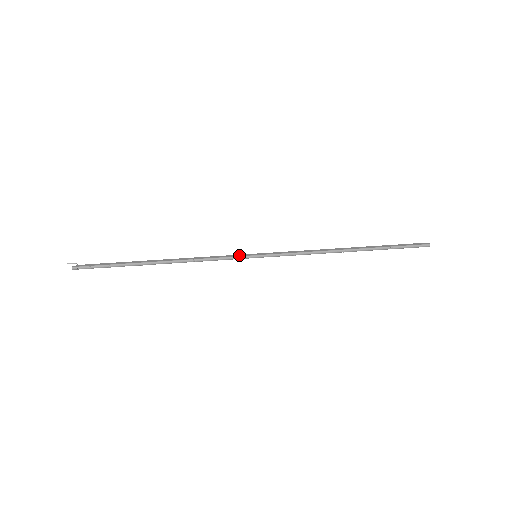
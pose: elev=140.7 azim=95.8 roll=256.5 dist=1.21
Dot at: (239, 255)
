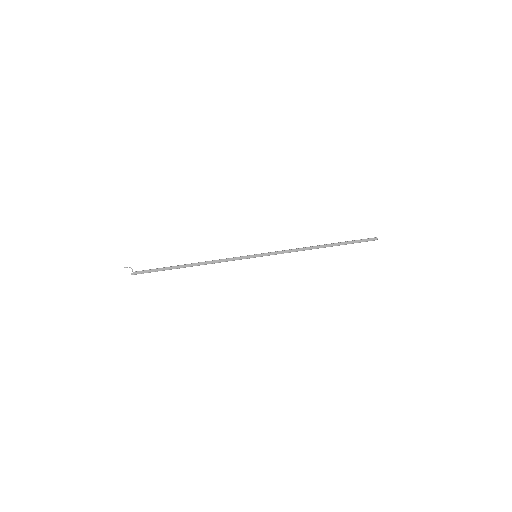
Dot at: (244, 258)
